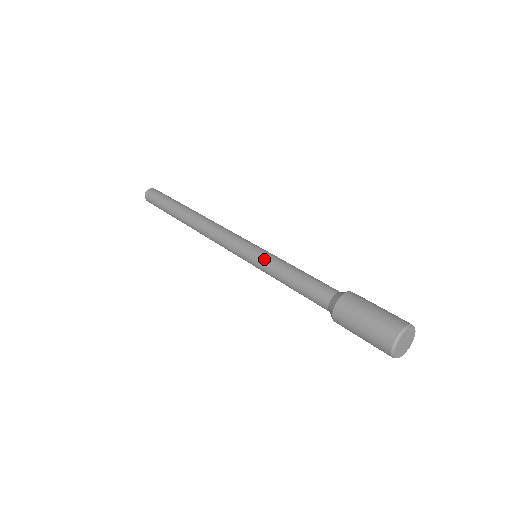
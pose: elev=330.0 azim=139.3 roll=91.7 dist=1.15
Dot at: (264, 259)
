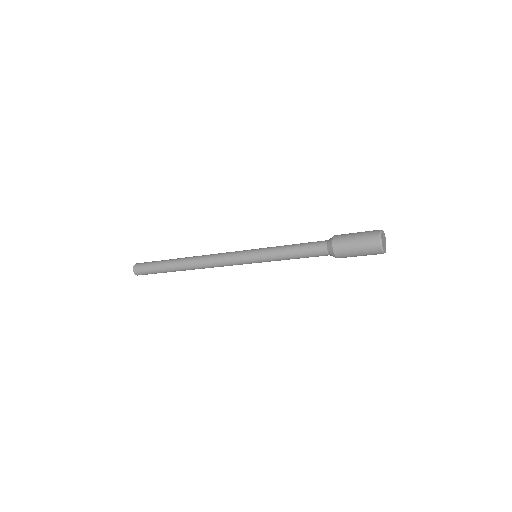
Dot at: (269, 247)
